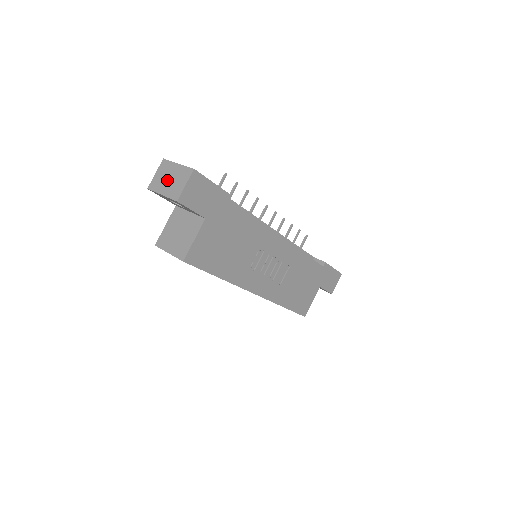
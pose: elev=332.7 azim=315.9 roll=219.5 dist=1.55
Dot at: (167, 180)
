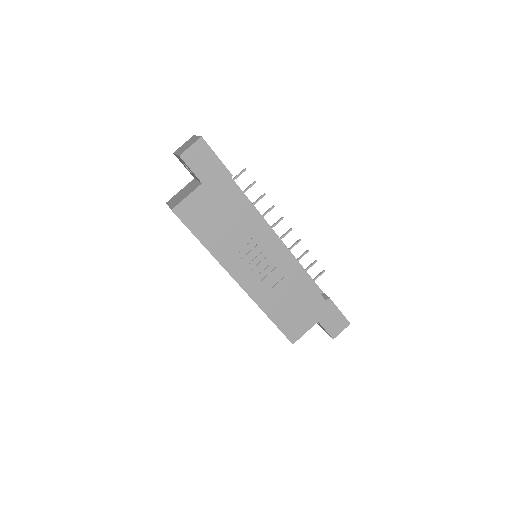
Dot at: (185, 146)
